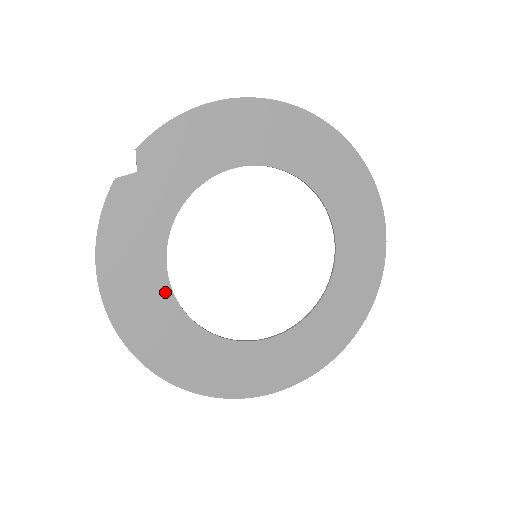
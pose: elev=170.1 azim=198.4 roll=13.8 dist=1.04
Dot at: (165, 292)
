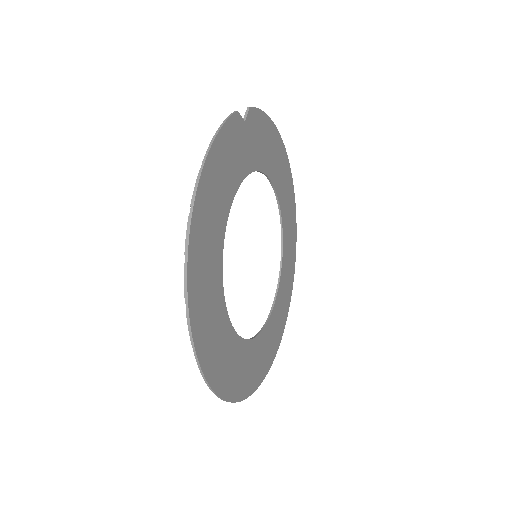
Dot at: (222, 233)
